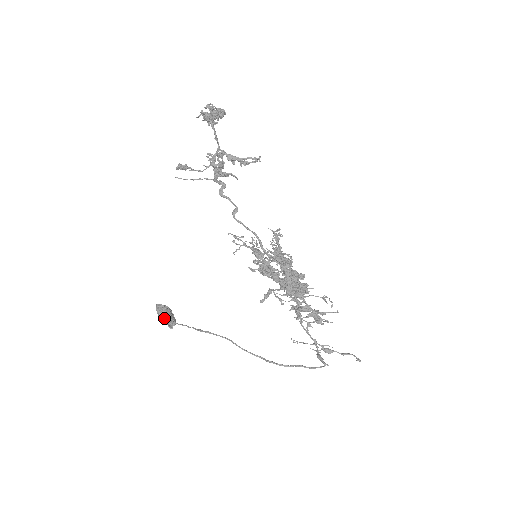
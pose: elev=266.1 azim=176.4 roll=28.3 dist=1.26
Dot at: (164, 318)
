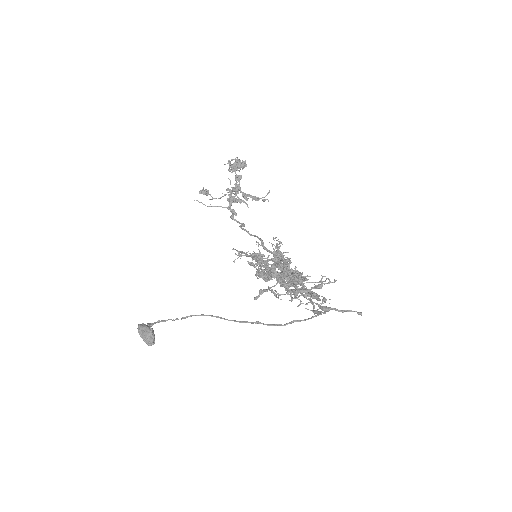
Dot at: (144, 331)
